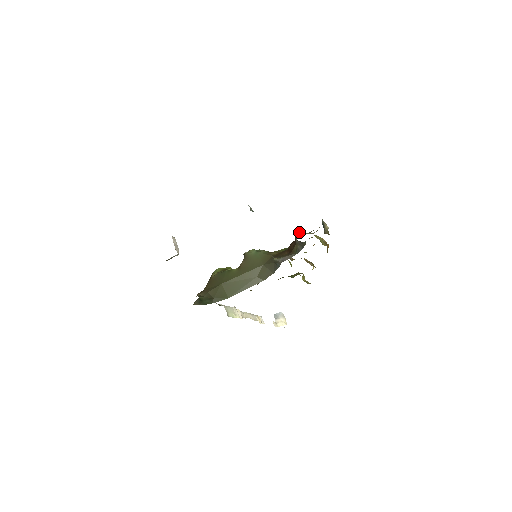
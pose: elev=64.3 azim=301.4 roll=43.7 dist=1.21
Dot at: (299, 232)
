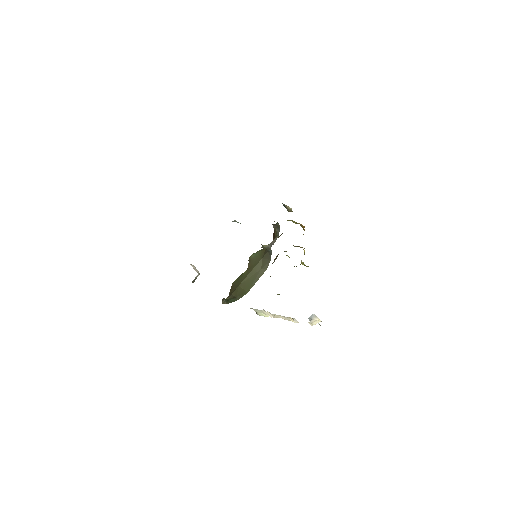
Dot at: (274, 221)
